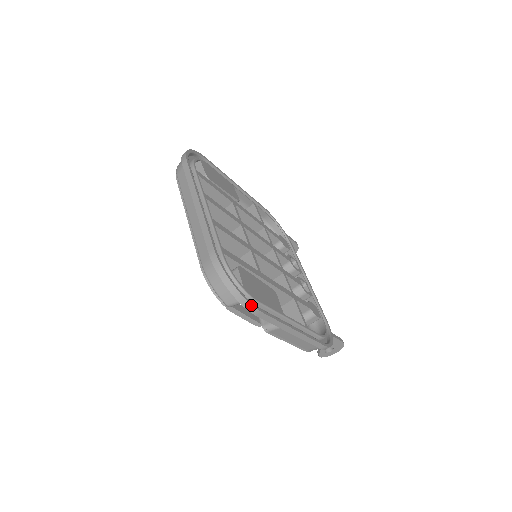
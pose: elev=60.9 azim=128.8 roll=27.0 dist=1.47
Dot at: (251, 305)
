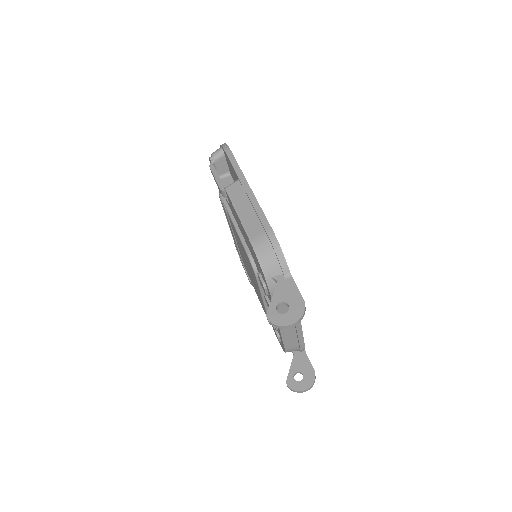
Dot at: (227, 146)
